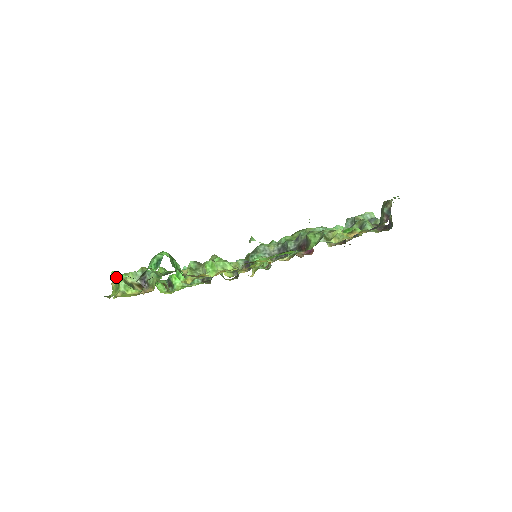
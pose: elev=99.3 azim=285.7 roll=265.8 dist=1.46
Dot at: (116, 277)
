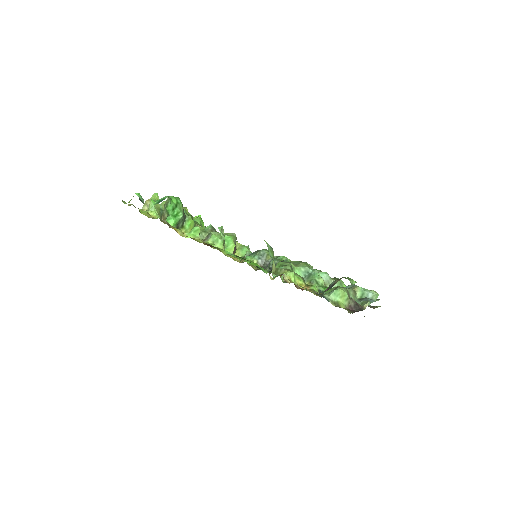
Dot at: (154, 198)
